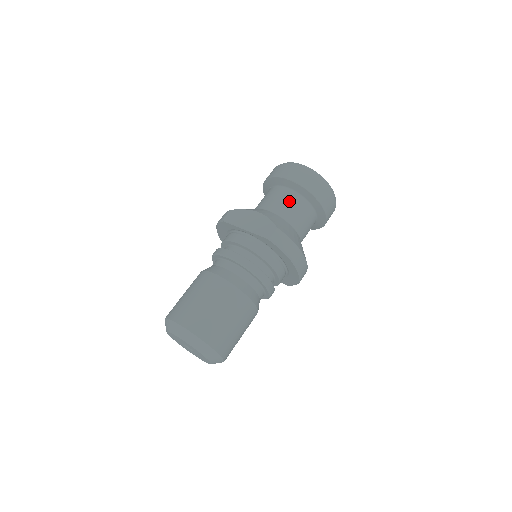
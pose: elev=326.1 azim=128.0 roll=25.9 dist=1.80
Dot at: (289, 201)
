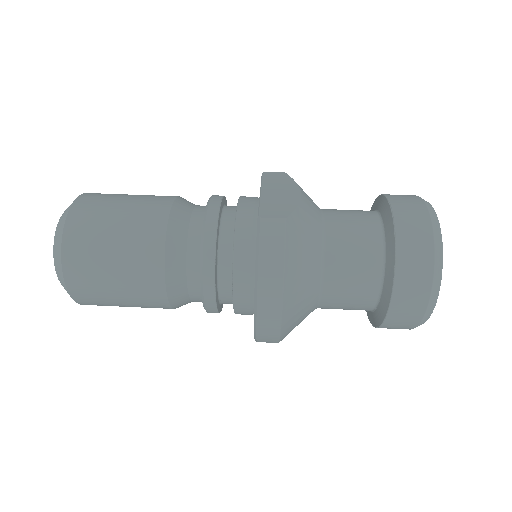
Dot at: (359, 230)
